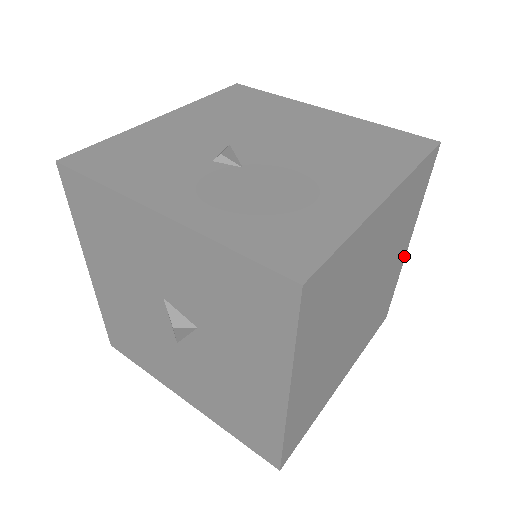
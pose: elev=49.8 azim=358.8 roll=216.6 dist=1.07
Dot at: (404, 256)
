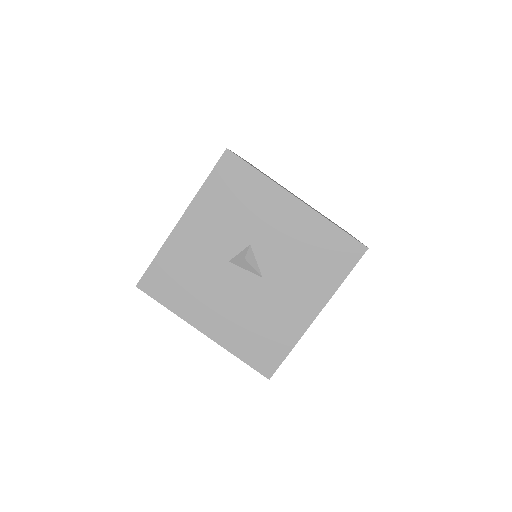
Dot at: occluded
